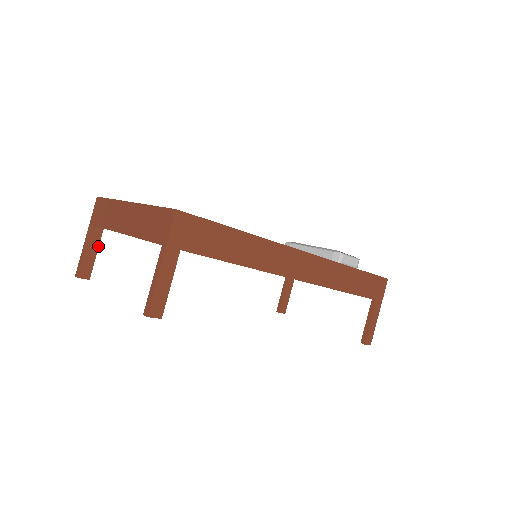
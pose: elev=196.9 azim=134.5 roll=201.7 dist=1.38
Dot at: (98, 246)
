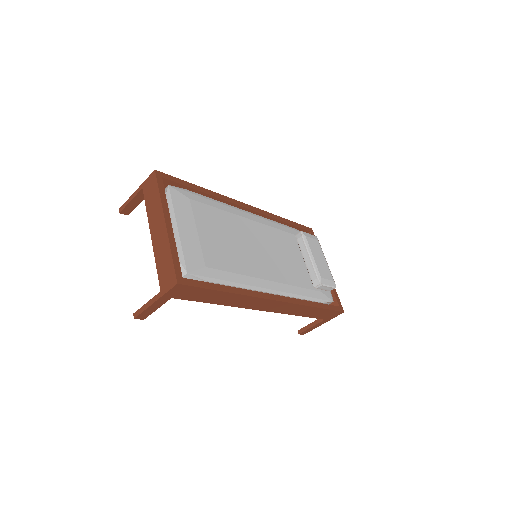
Dot at: occluded
